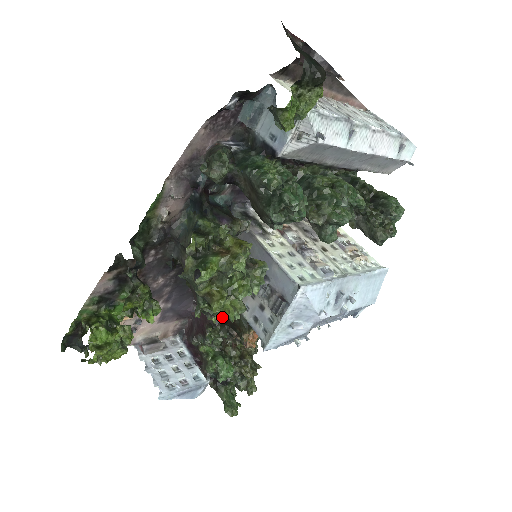
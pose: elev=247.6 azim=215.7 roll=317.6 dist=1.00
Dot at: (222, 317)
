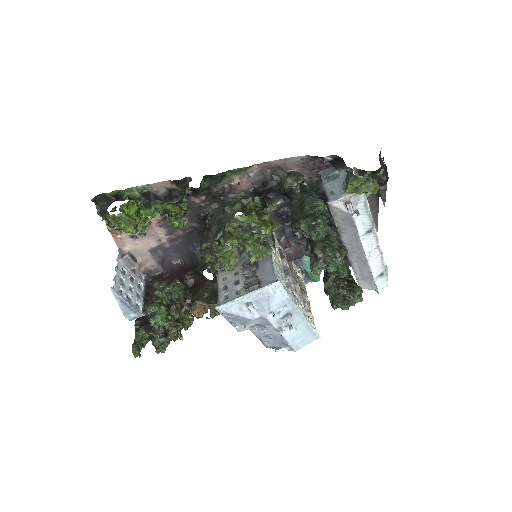
Dot at: (219, 258)
